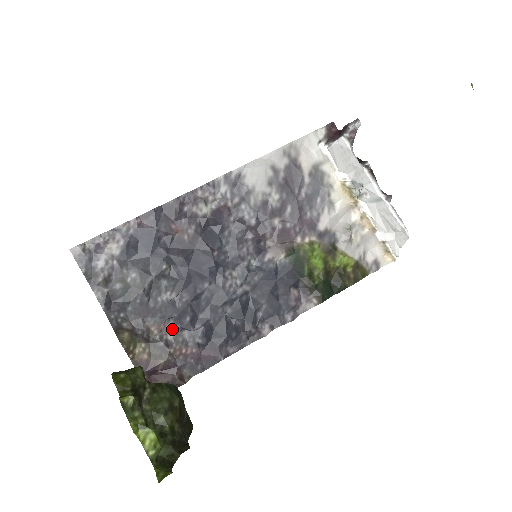
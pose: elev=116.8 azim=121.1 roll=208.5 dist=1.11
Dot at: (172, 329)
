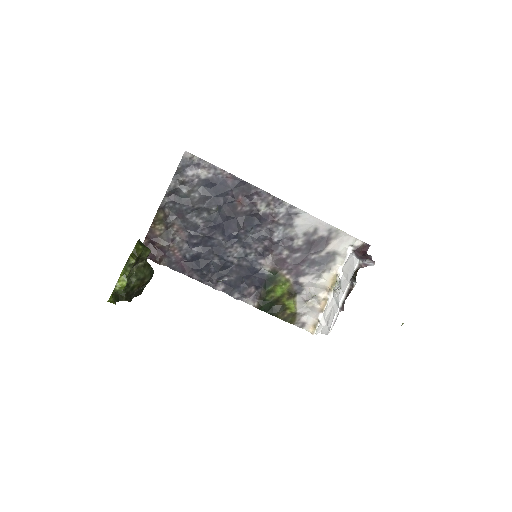
Dot at: (183, 237)
